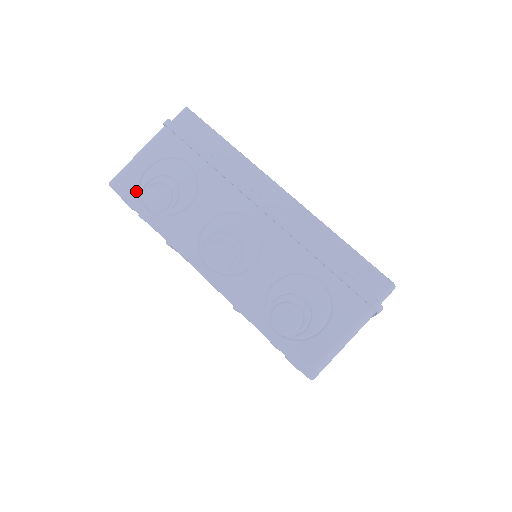
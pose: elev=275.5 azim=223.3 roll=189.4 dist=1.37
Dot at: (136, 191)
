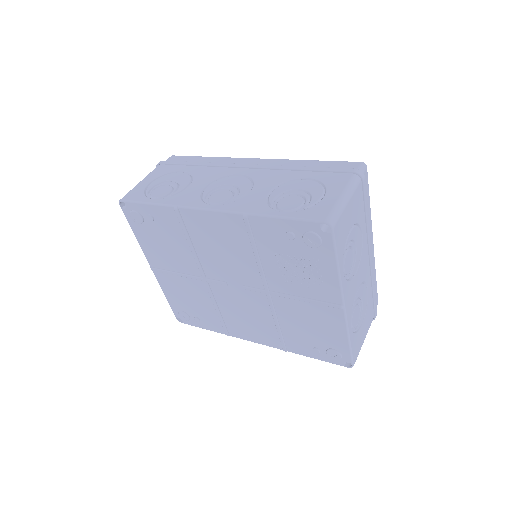
Dot at: (142, 195)
